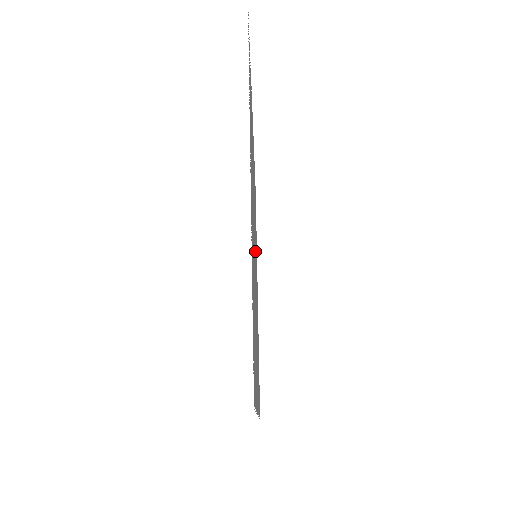
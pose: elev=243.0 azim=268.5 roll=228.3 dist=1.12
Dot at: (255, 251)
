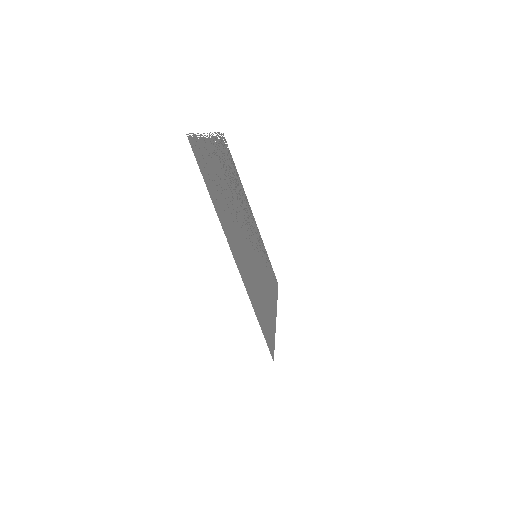
Dot at: (248, 237)
